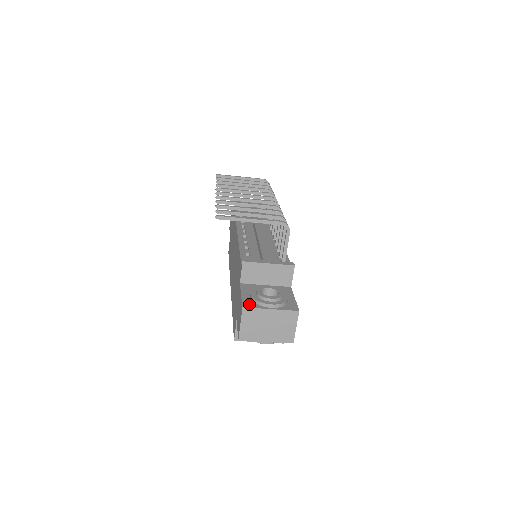
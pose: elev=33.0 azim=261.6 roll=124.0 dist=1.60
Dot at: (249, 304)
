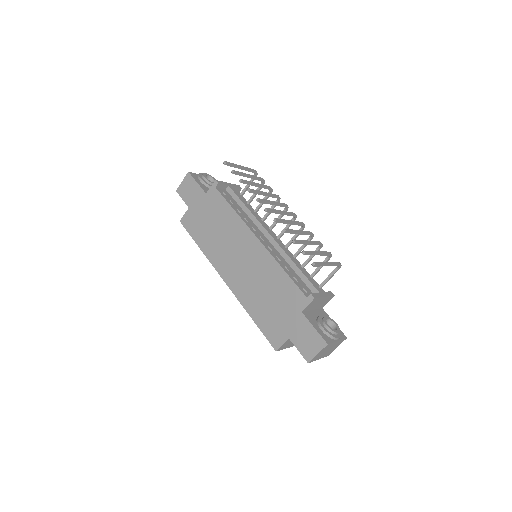
Dot at: (327, 339)
